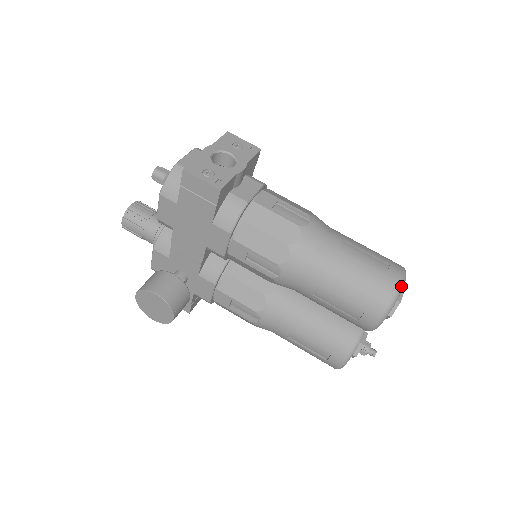
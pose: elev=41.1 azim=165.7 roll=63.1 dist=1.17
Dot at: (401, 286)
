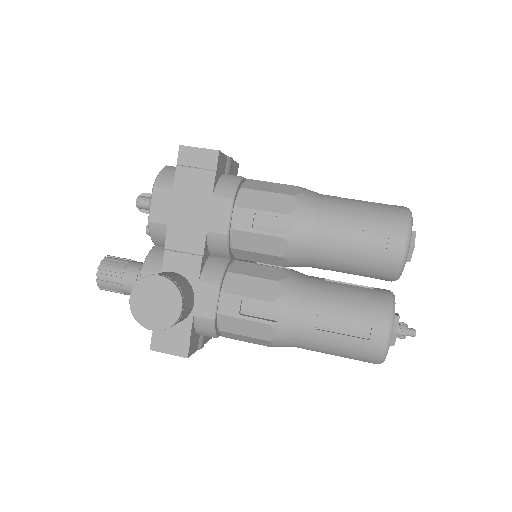
Dot at: (409, 210)
